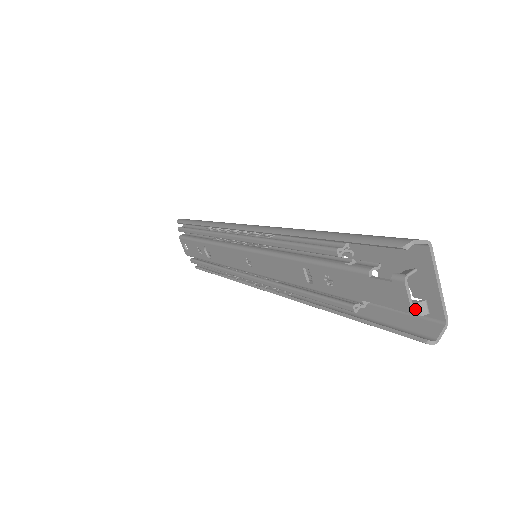
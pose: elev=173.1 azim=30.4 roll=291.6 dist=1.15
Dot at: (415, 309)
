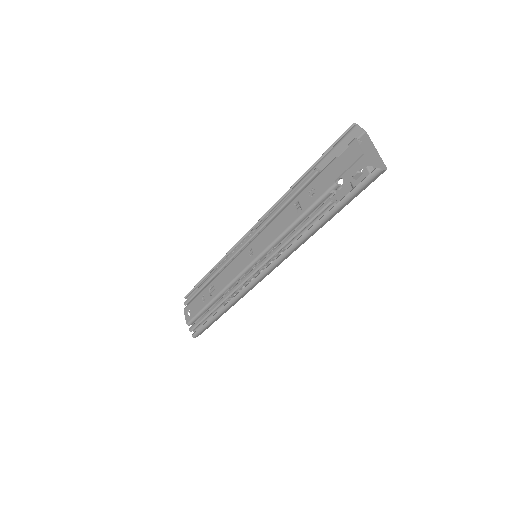
Dot at: (367, 172)
